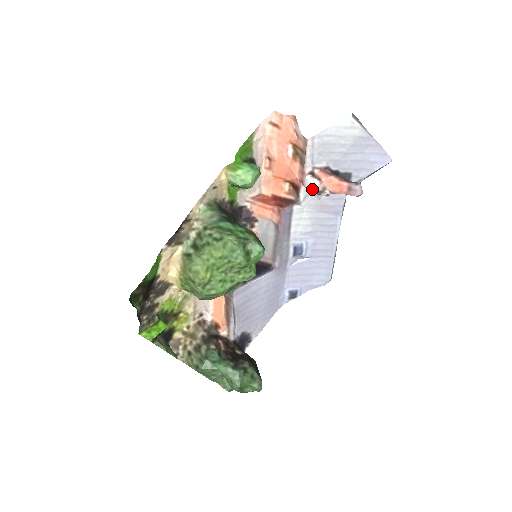
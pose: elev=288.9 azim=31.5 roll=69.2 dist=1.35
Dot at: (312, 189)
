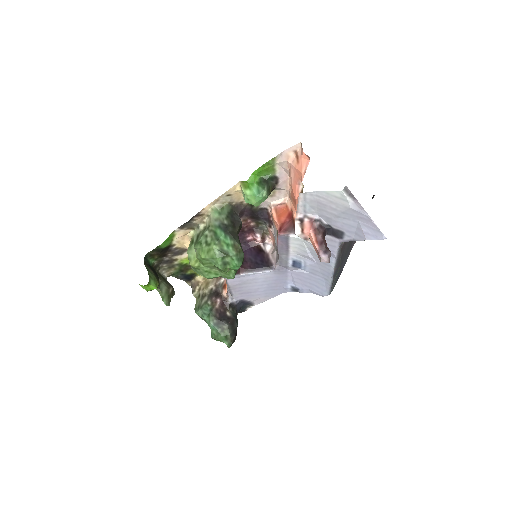
Dot at: (296, 234)
